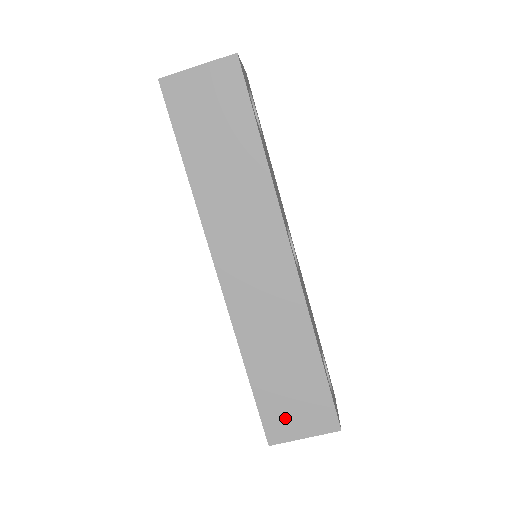
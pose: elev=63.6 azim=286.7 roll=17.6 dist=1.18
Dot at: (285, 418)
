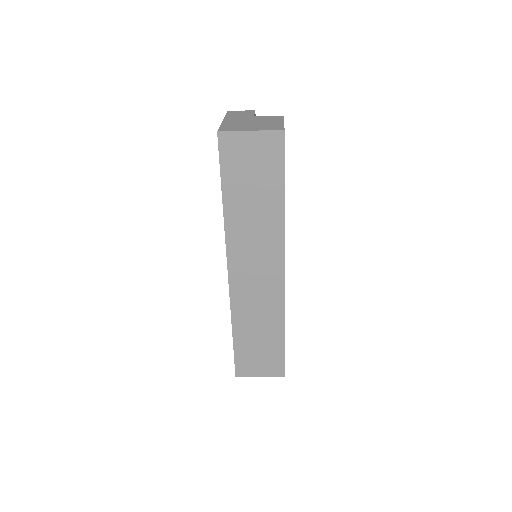
Dot at: (251, 364)
